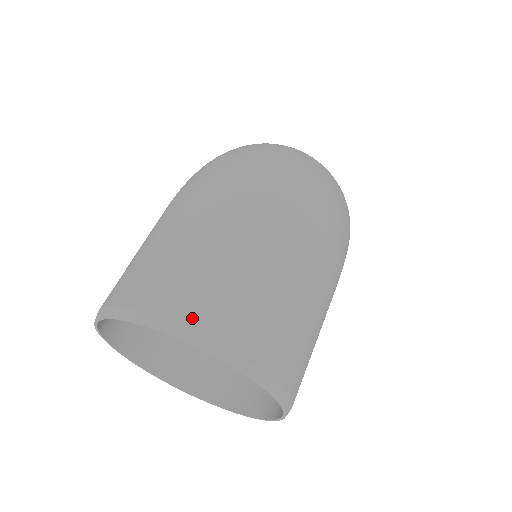
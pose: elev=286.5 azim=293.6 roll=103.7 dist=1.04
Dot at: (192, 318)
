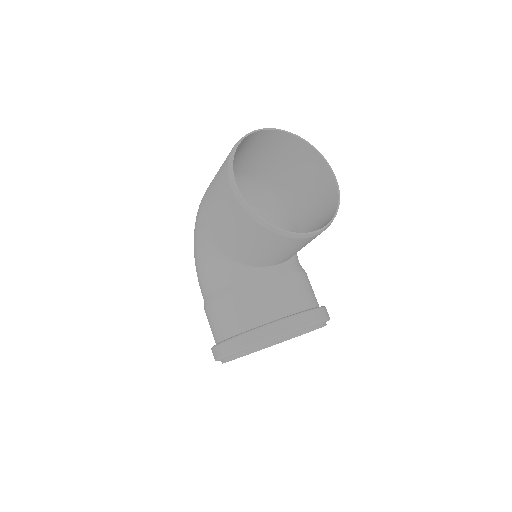
Dot at: occluded
